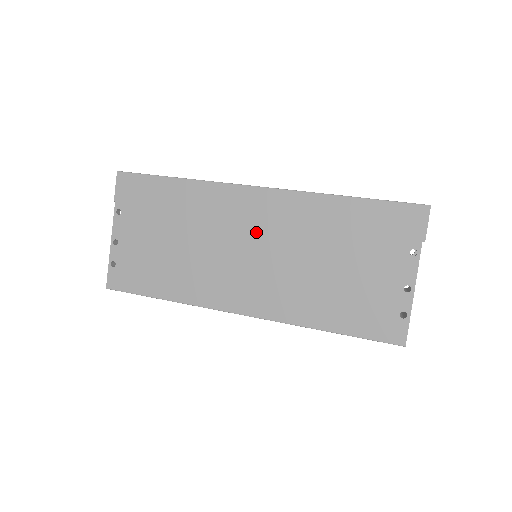
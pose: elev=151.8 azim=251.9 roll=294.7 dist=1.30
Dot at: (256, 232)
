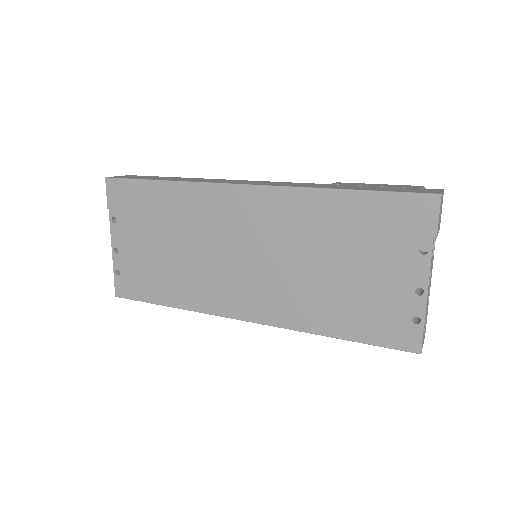
Dot at: (249, 235)
